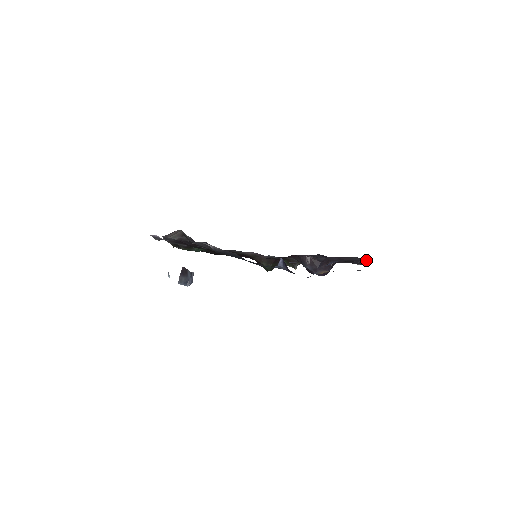
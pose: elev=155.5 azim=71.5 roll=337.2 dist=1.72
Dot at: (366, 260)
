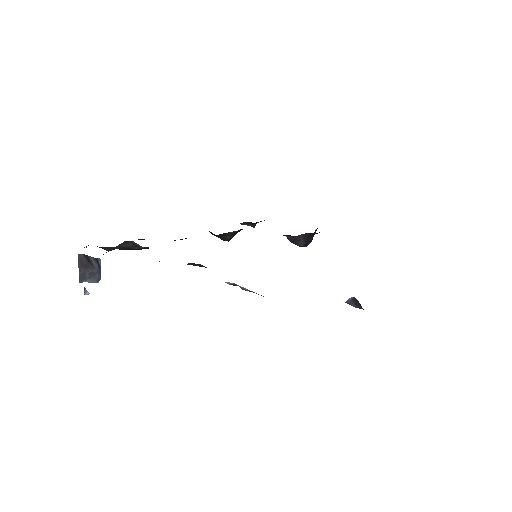
Dot at: occluded
